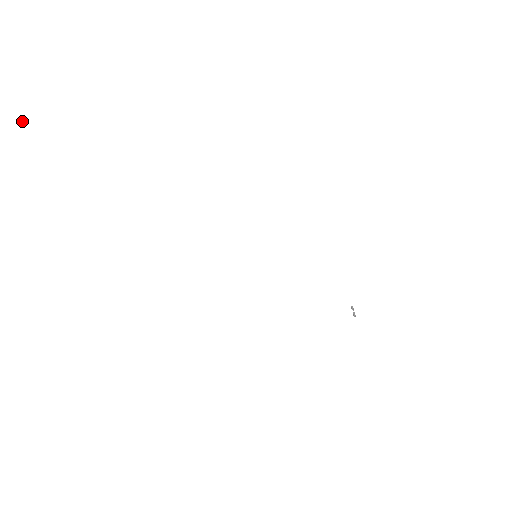
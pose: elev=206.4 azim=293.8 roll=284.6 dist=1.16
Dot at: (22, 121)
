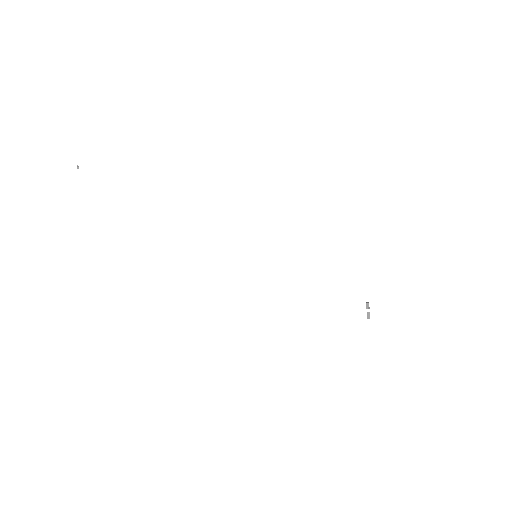
Dot at: (77, 168)
